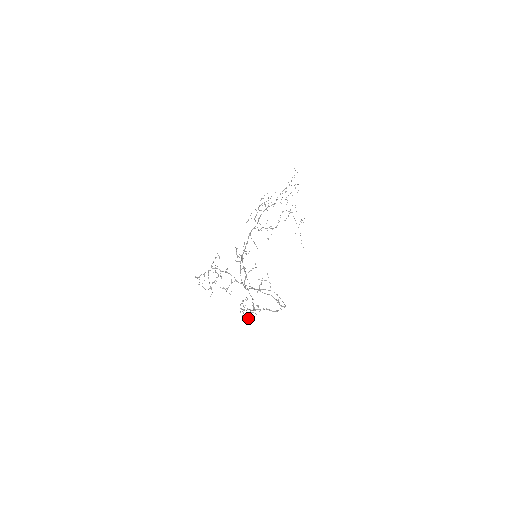
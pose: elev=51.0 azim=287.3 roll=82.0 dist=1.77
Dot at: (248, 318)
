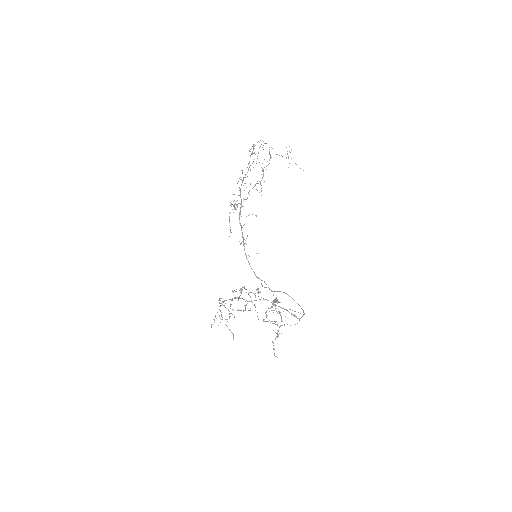
Dot at: occluded
